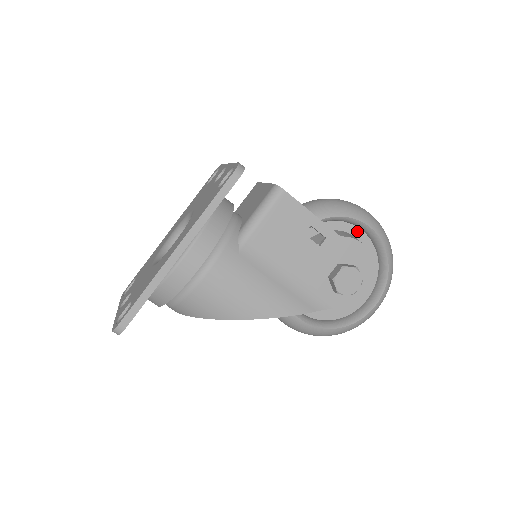
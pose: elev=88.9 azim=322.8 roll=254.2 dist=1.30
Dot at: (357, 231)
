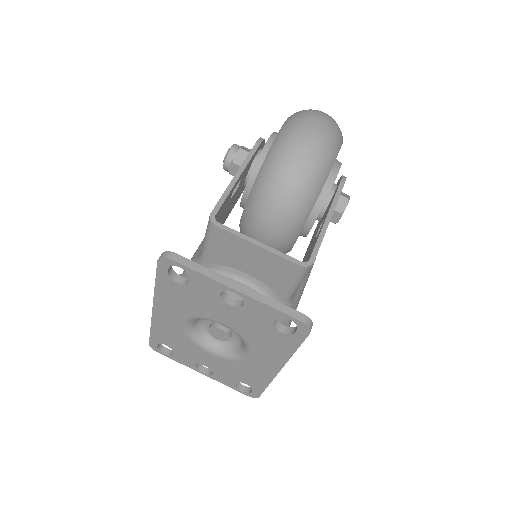
Dot at: occluded
